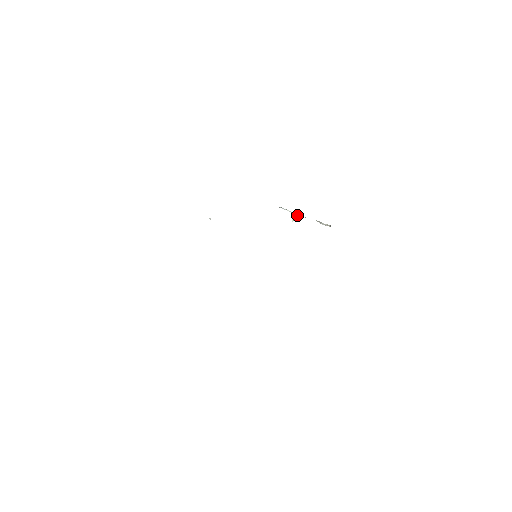
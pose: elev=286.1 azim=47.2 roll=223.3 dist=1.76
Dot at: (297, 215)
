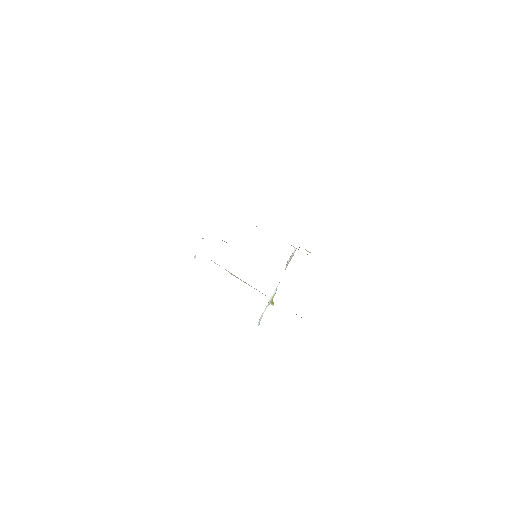
Dot at: (272, 297)
